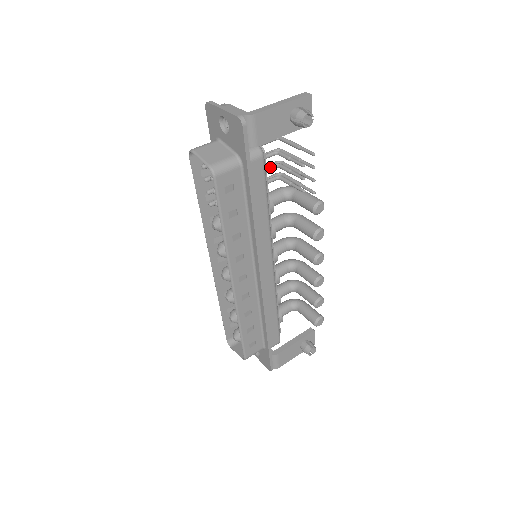
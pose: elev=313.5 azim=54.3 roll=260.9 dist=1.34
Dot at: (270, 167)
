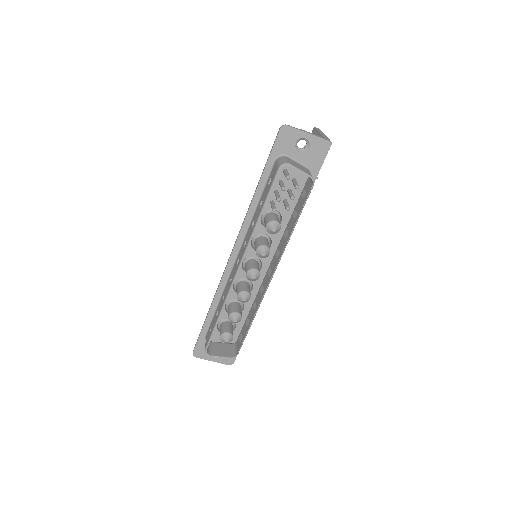
Dot at: occluded
